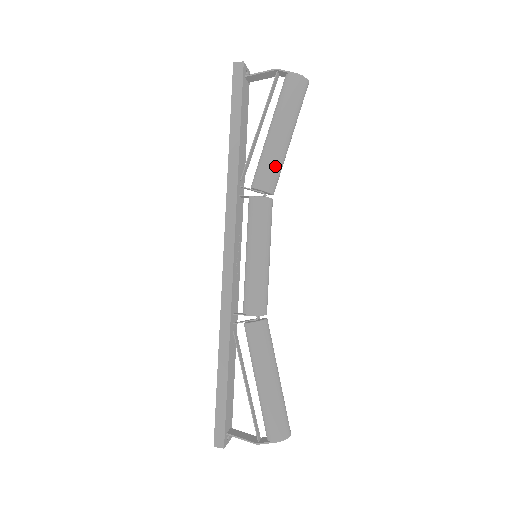
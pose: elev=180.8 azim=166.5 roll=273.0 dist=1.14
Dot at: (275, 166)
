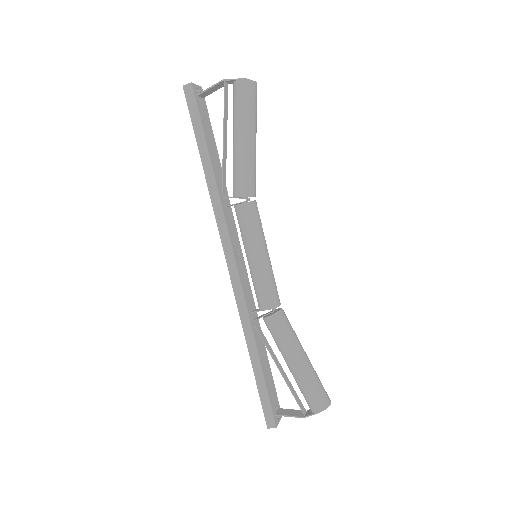
Dot at: (248, 171)
